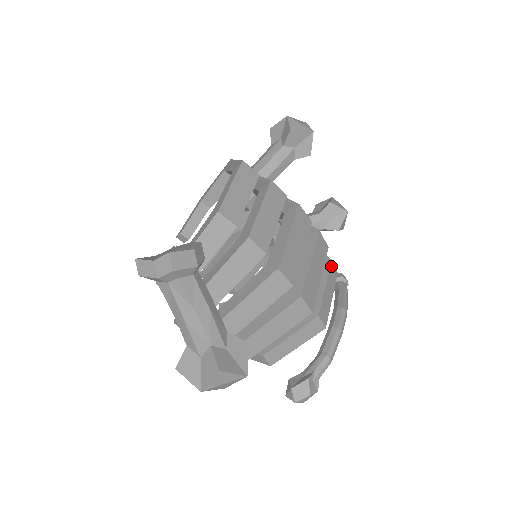
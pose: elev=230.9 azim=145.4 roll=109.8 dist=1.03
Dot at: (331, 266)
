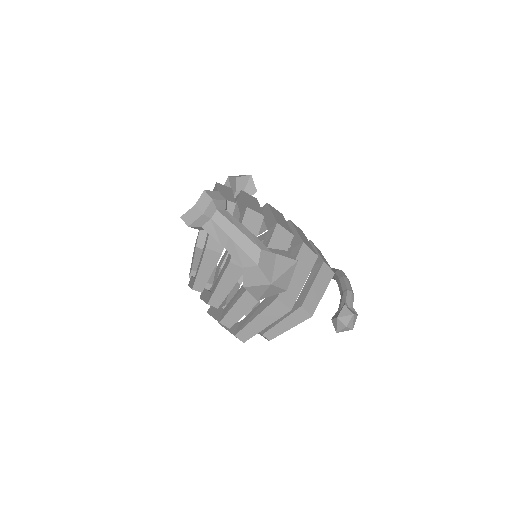
Dot at: (312, 243)
